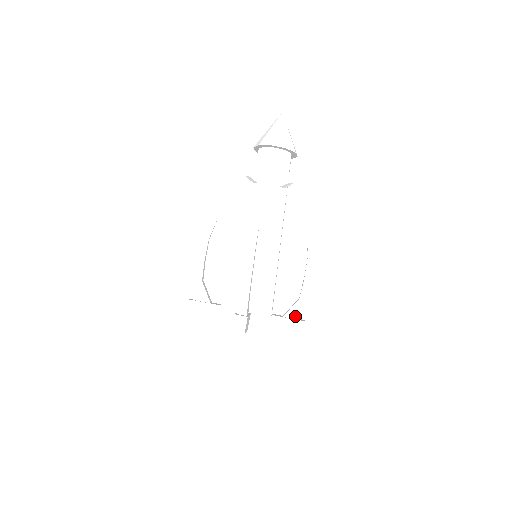
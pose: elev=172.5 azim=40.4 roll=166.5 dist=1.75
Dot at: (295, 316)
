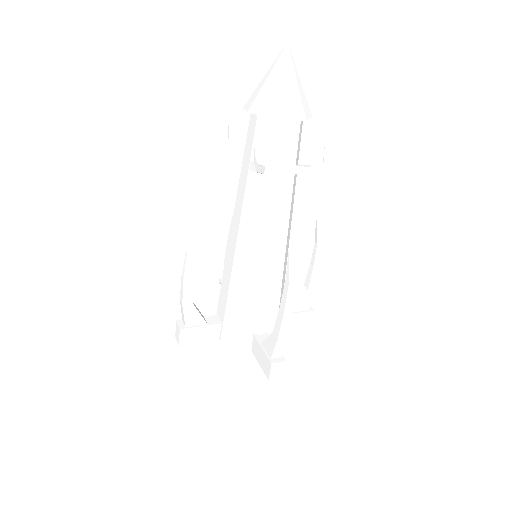
Dot at: (303, 308)
